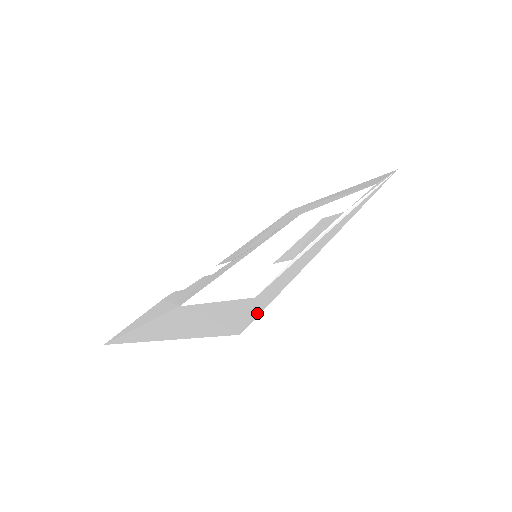
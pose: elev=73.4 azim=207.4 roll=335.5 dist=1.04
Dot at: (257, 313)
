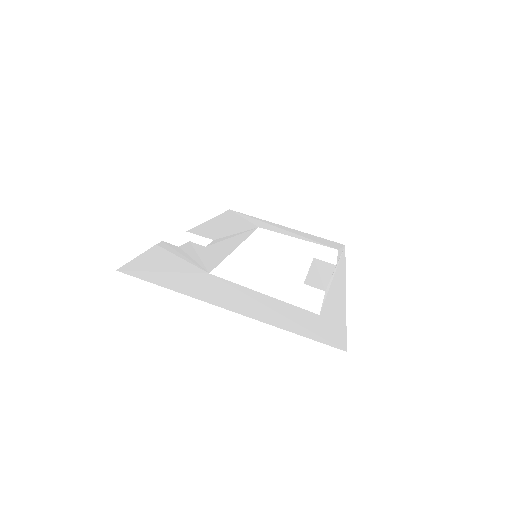
Dot at: (343, 336)
